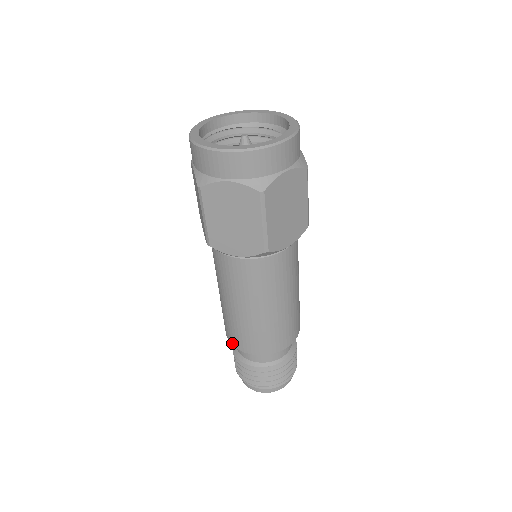
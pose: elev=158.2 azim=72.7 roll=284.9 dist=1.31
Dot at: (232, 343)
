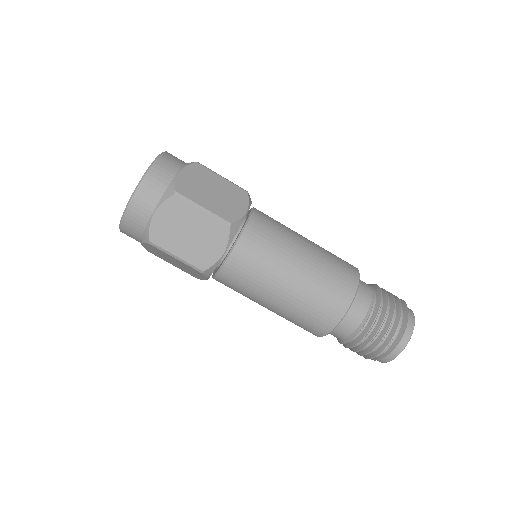
Dot at: occluded
